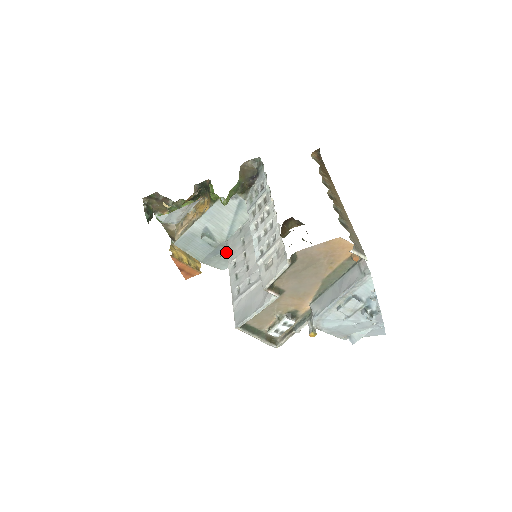
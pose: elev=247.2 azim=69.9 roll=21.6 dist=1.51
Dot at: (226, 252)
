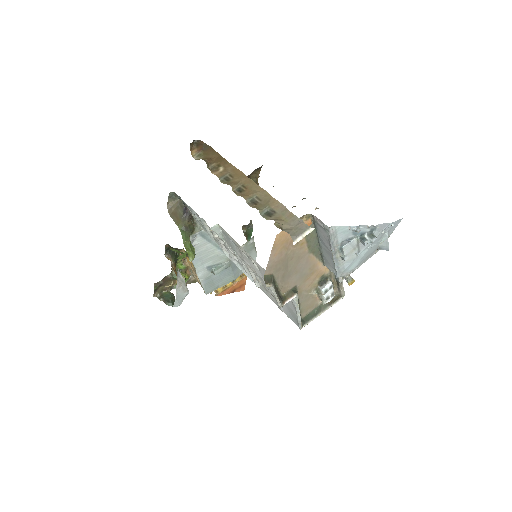
Dot at: occluded
